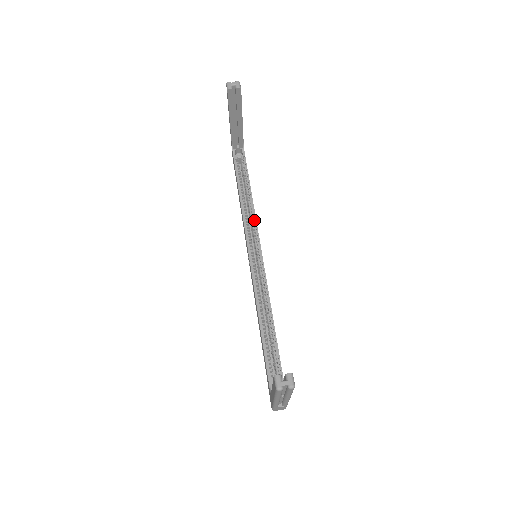
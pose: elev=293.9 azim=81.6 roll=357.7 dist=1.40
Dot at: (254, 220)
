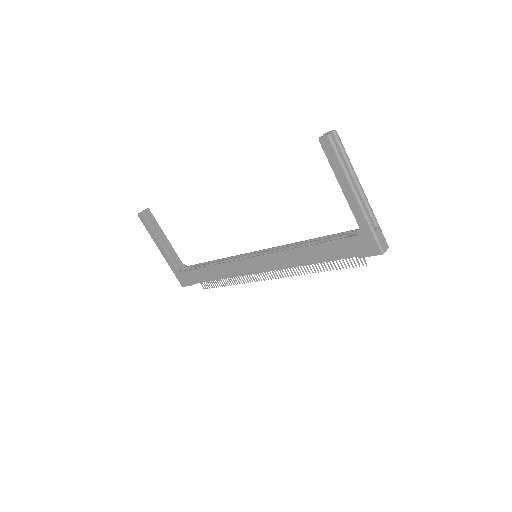
Dot at: (232, 258)
